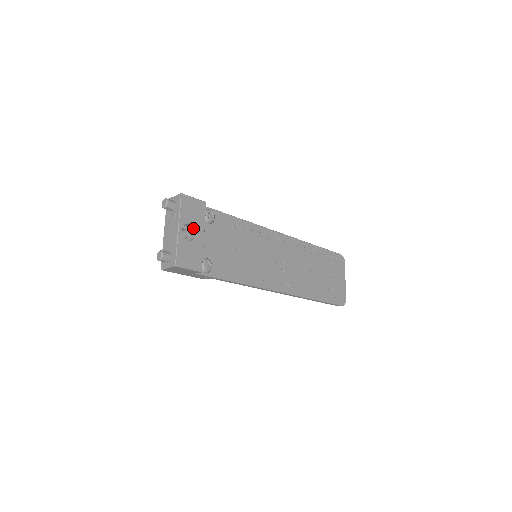
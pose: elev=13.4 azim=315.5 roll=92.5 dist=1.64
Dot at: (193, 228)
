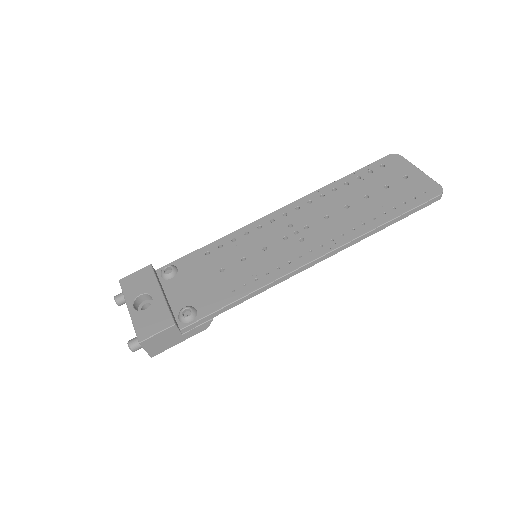
Dot at: (148, 296)
